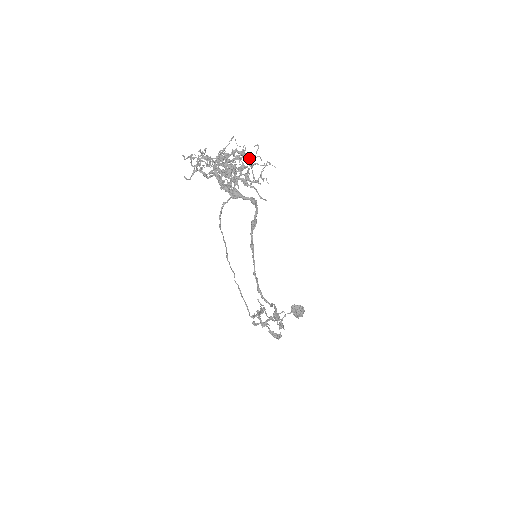
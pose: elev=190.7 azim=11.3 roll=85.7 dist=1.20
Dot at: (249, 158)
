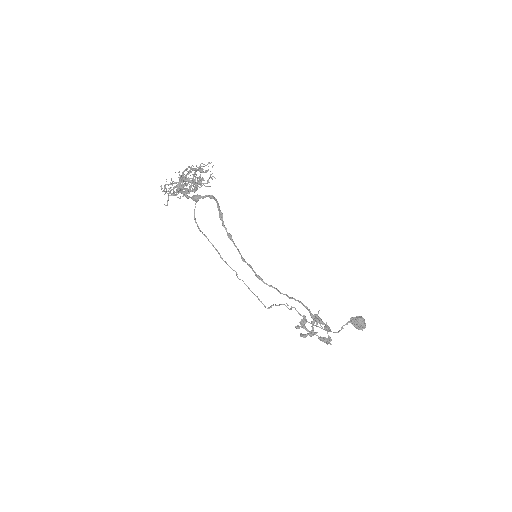
Dot at: (198, 169)
